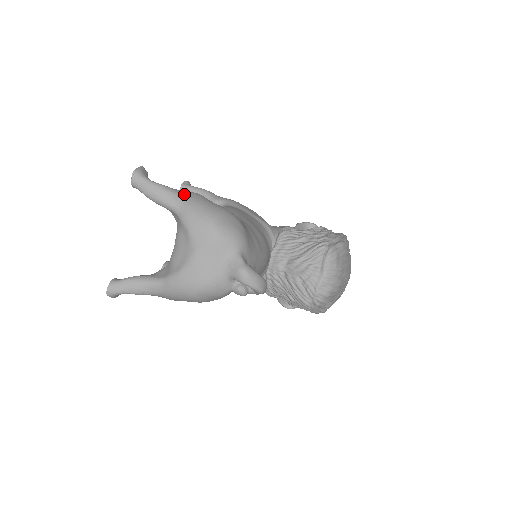
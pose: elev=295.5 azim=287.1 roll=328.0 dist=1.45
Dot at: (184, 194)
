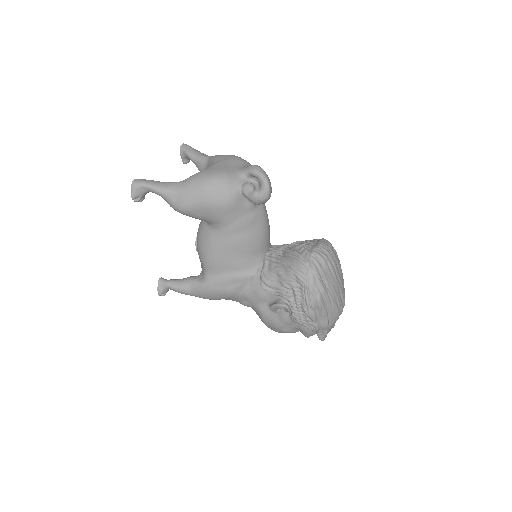
Dot at: occluded
